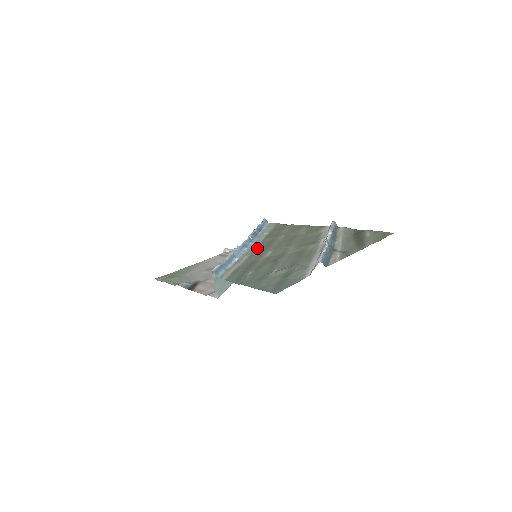
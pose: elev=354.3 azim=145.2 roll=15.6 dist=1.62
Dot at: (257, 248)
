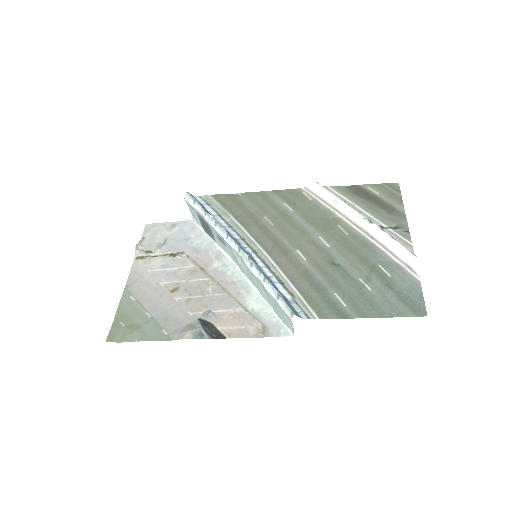
Dot at: (268, 250)
